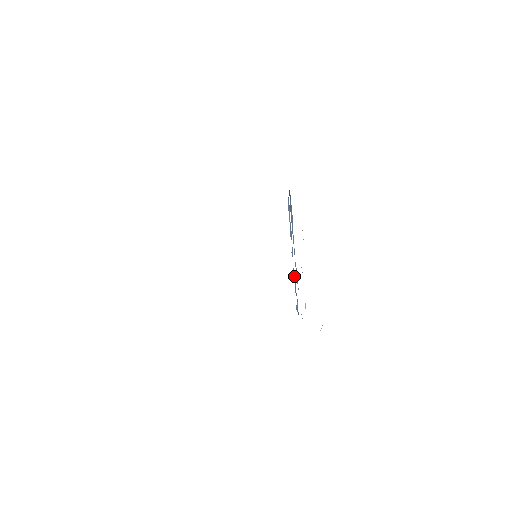
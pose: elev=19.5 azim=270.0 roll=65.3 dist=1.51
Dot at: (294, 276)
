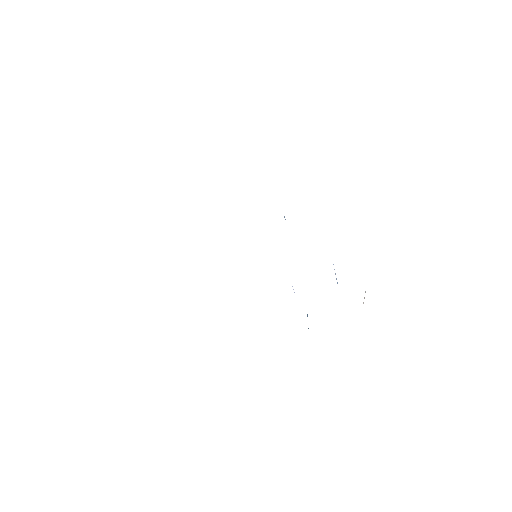
Dot at: occluded
